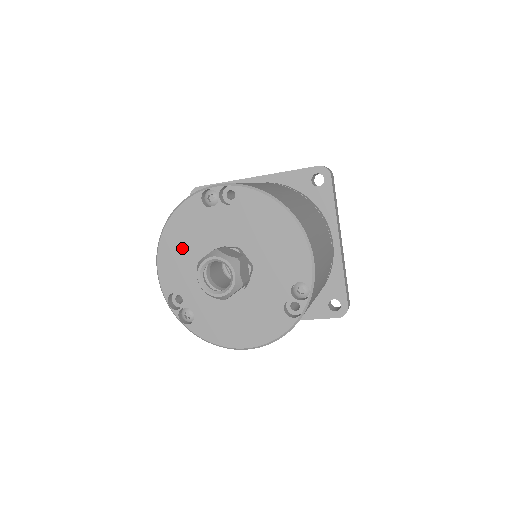
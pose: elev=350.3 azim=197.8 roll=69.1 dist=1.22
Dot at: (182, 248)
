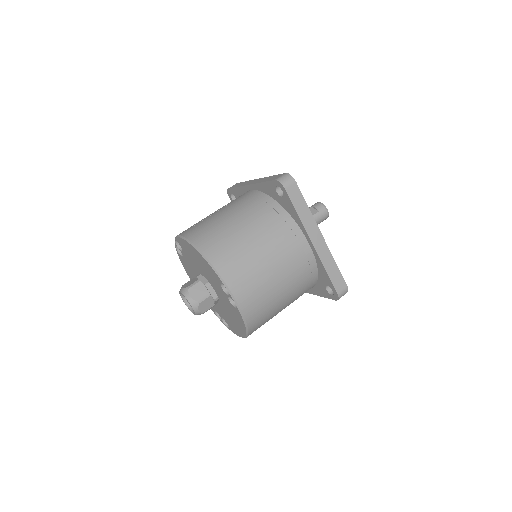
Dot at: (197, 260)
